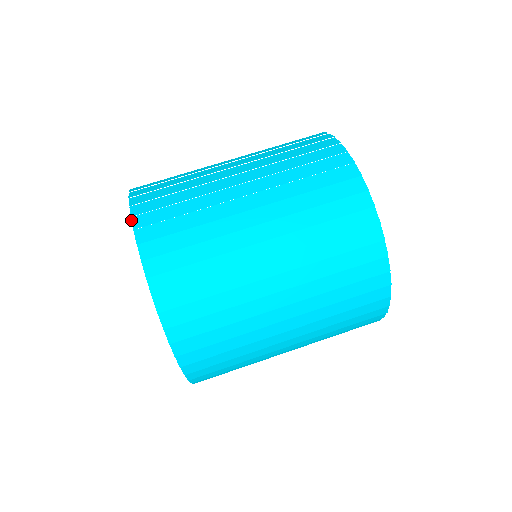
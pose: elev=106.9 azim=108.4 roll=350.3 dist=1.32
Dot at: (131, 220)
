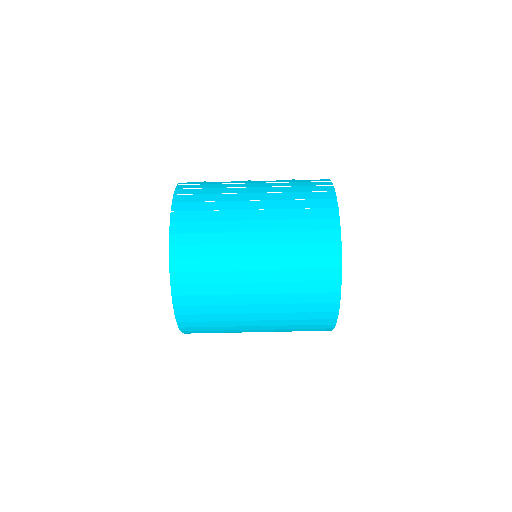
Dot at: (169, 249)
